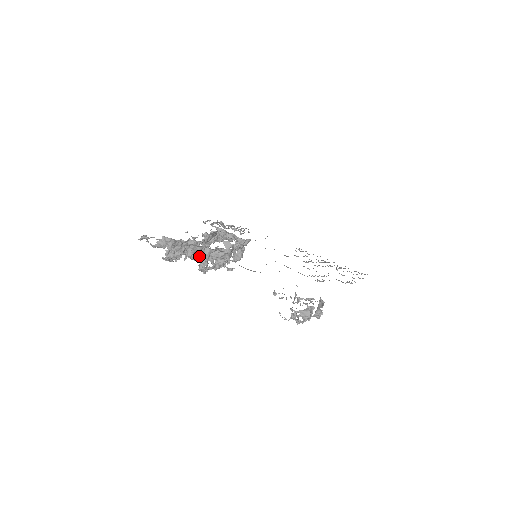
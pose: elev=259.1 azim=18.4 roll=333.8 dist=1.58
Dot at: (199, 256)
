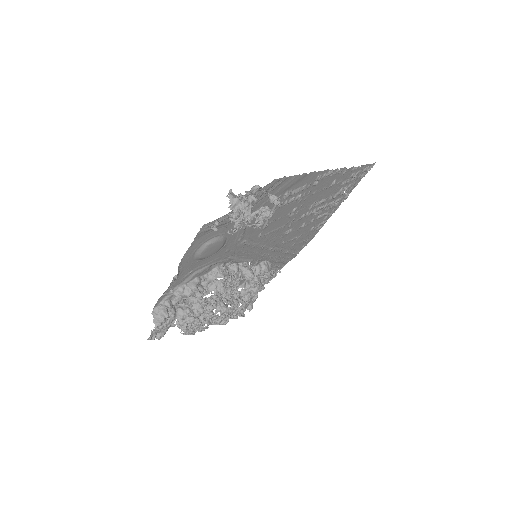
Dot at: occluded
